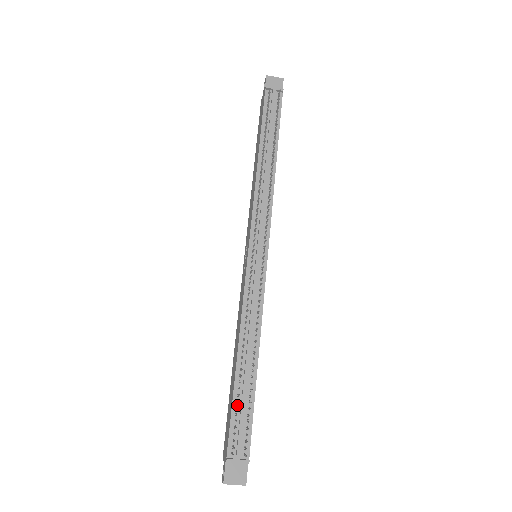
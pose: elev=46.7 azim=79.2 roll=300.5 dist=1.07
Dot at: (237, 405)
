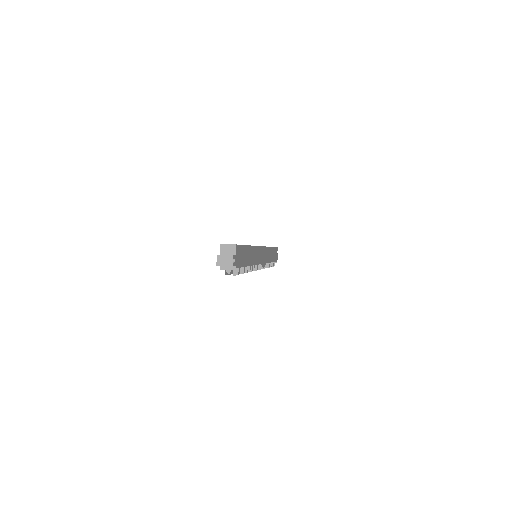
Dot at: occluded
